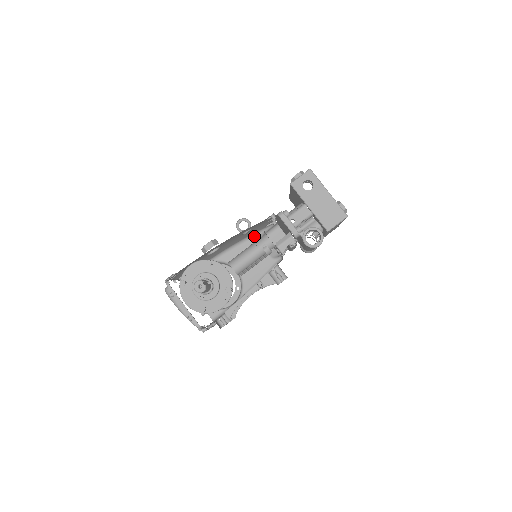
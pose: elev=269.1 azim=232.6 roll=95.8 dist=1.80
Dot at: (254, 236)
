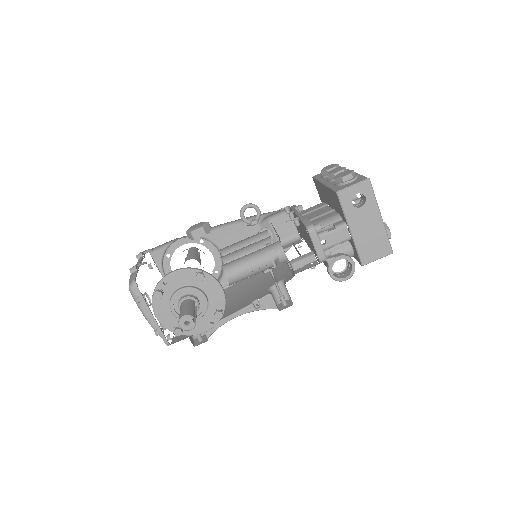
Dot at: occluded
